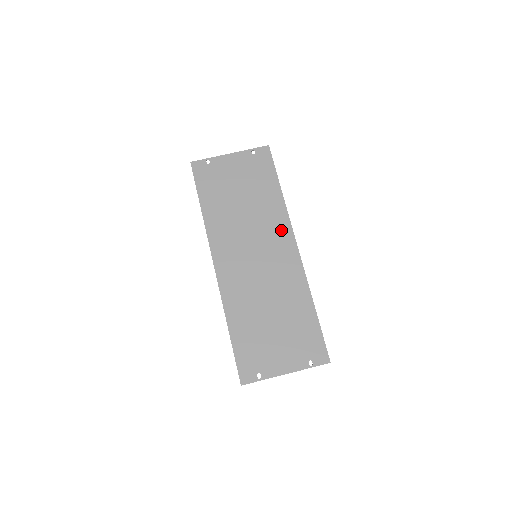
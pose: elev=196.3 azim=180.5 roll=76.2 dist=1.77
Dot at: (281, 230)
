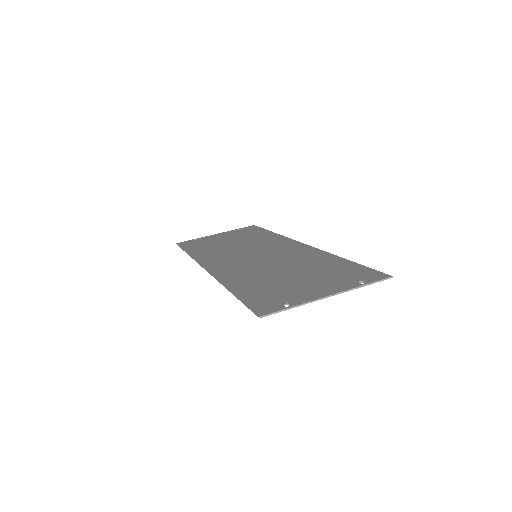
Dot at: (281, 242)
